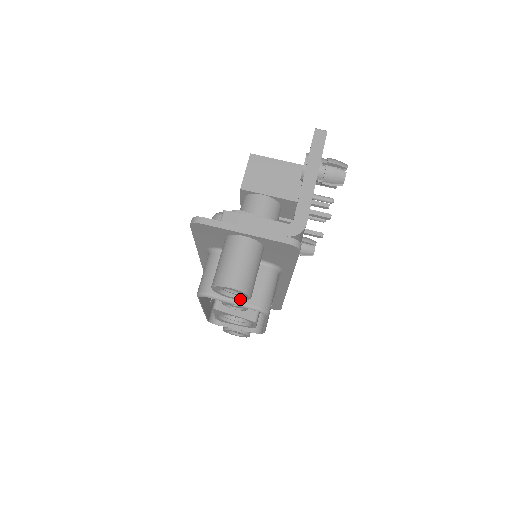
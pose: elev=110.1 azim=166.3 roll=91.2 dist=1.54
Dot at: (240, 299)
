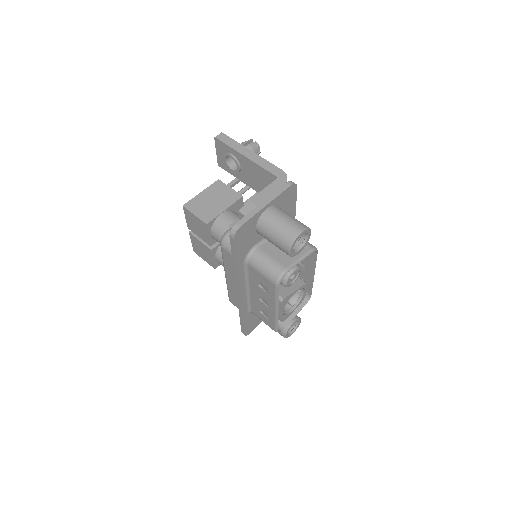
Dot at: (304, 246)
